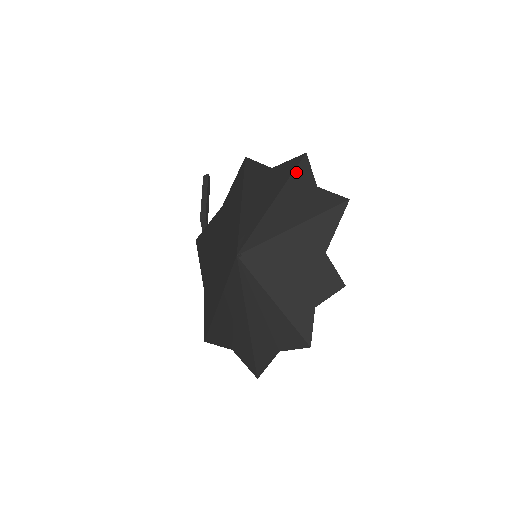
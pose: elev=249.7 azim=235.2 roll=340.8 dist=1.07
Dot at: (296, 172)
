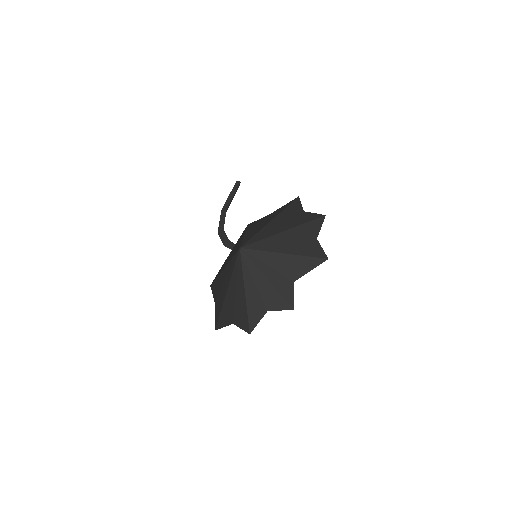
Dot at: (312, 222)
